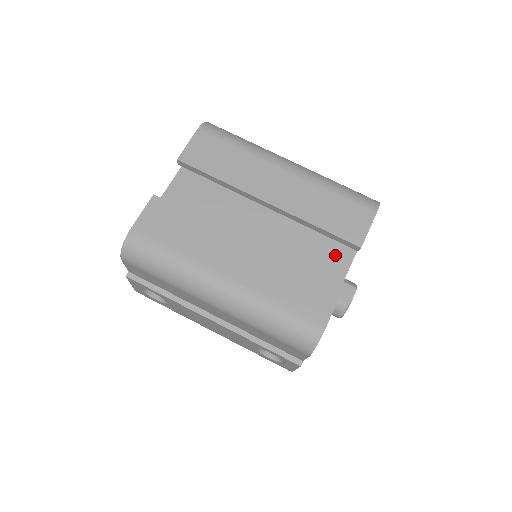
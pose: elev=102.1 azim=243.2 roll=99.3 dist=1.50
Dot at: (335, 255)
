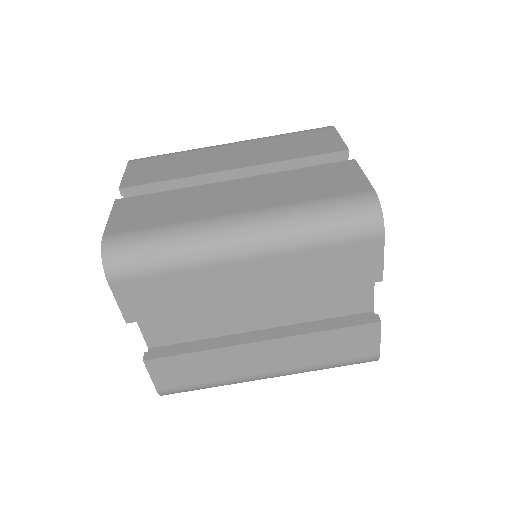
Dot at: occluded
